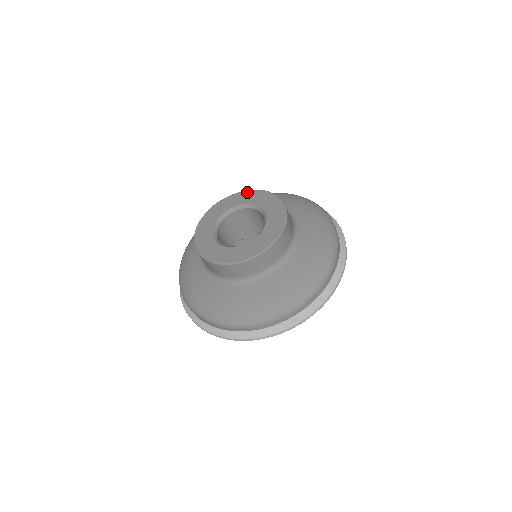
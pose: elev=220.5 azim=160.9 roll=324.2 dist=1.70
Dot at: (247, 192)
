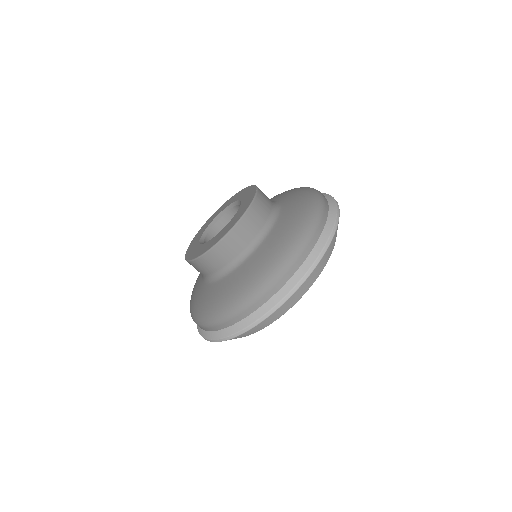
Dot at: (222, 205)
